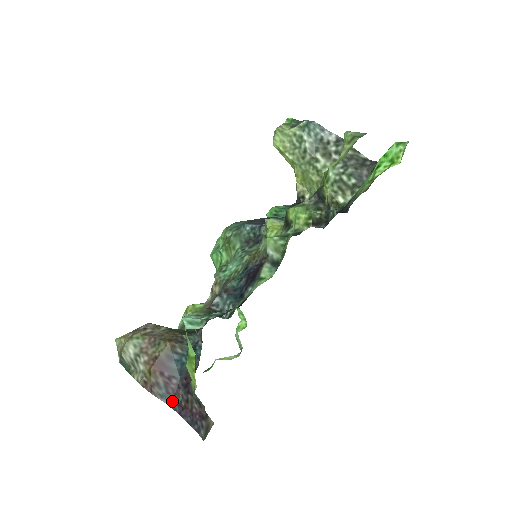
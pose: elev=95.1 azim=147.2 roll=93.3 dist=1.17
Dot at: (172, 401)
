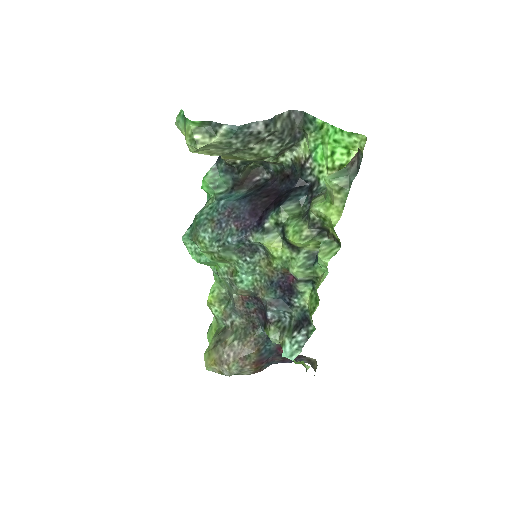
Dot at: (273, 362)
